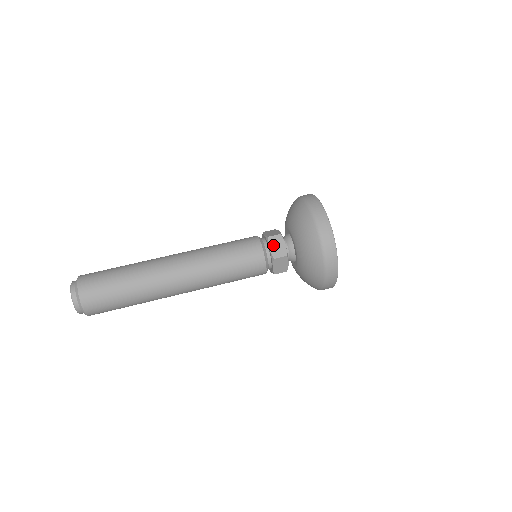
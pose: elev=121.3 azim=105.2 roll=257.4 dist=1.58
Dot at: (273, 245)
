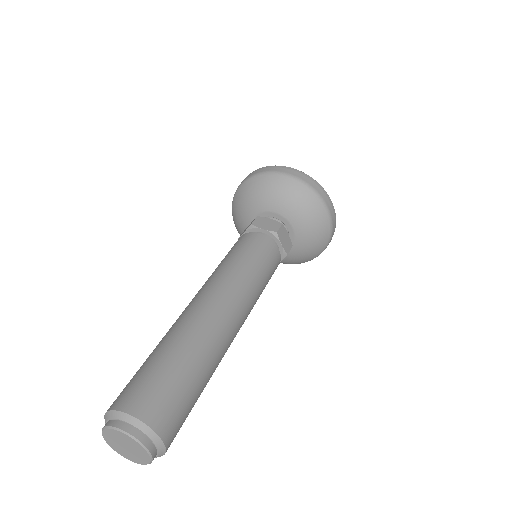
Dot at: (263, 225)
